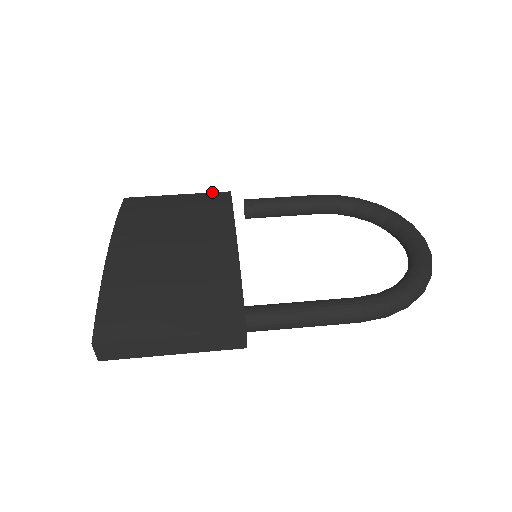
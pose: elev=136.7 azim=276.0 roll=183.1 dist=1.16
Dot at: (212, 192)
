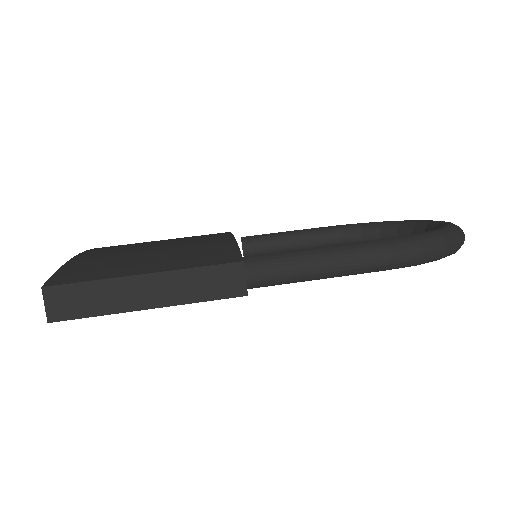
Dot at: occluded
